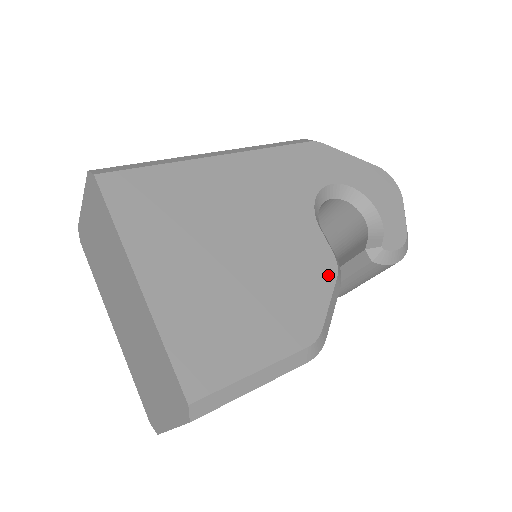
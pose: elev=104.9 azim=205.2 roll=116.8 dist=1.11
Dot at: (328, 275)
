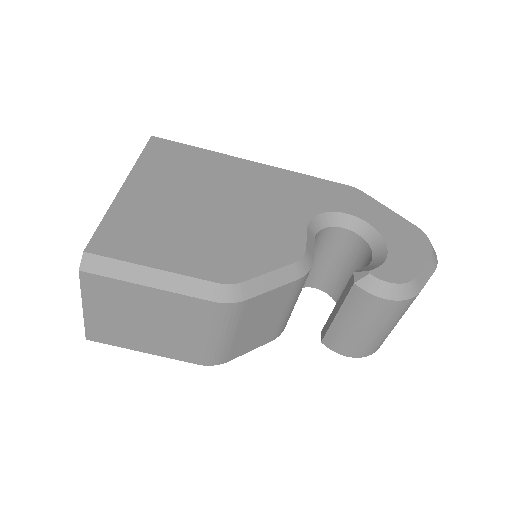
Dot at: (286, 257)
